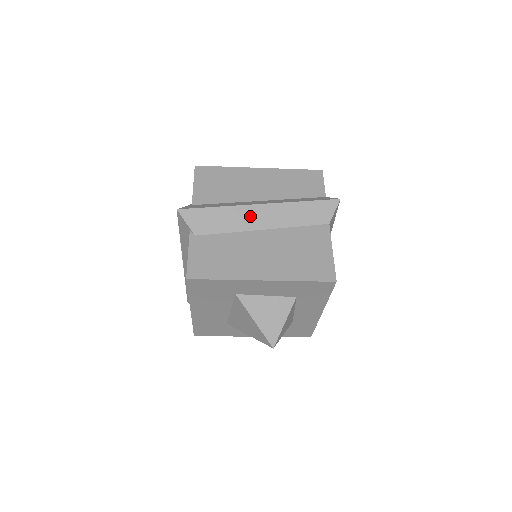
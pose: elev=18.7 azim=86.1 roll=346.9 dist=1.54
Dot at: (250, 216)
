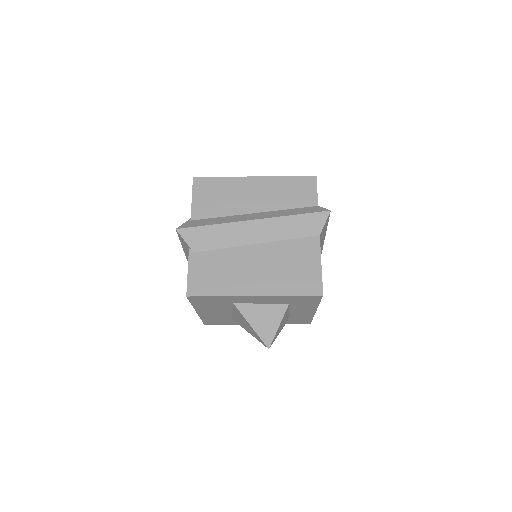
Dot at: (244, 232)
